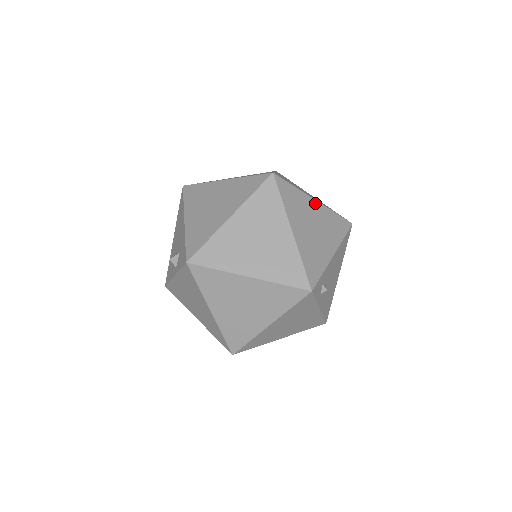
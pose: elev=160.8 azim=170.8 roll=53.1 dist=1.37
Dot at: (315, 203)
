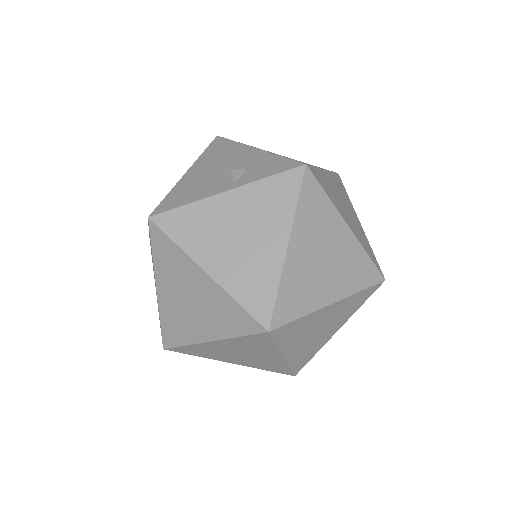
Dot at: occluded
